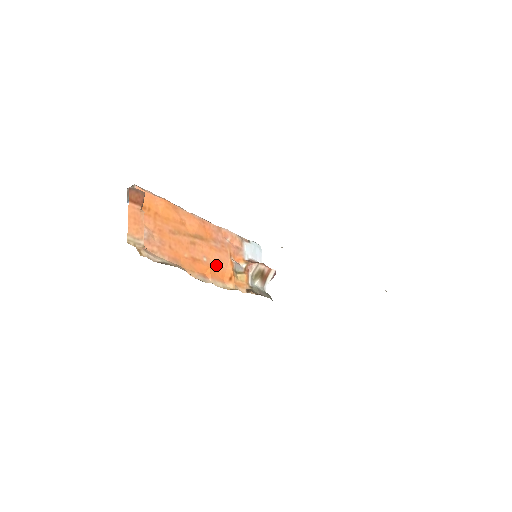
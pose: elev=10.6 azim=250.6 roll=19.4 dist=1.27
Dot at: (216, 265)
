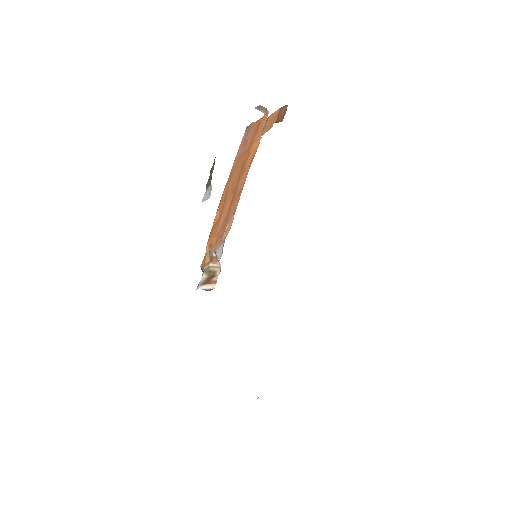
Dot at: (218, 224)
